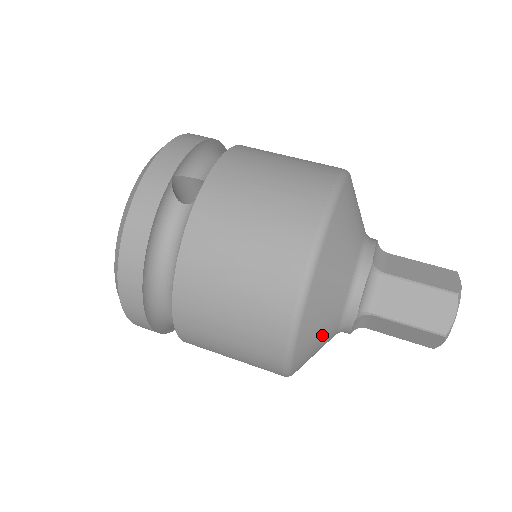
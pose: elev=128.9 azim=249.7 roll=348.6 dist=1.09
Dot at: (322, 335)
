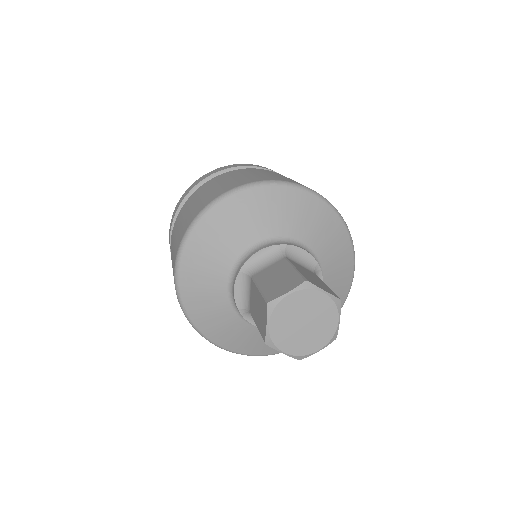
Dot at: (212, 262)
